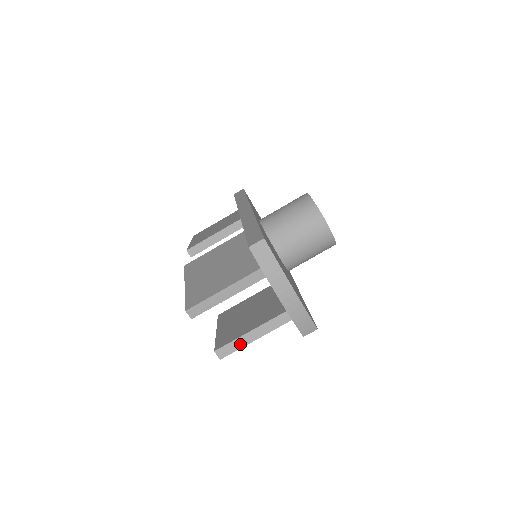
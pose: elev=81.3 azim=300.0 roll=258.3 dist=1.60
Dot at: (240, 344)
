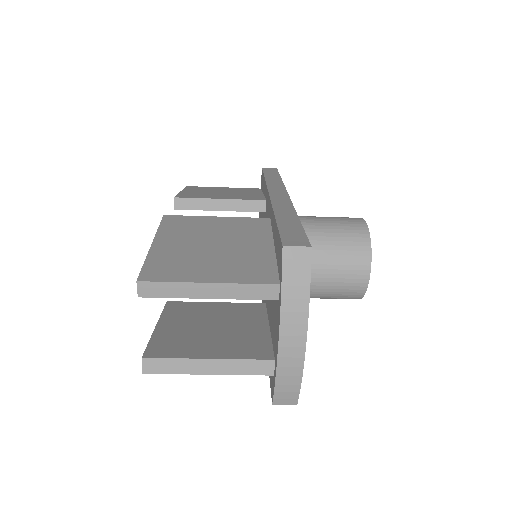
Dot at: (184, 368)
